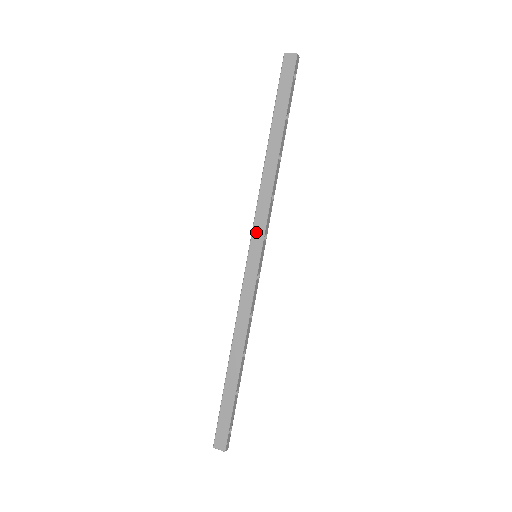
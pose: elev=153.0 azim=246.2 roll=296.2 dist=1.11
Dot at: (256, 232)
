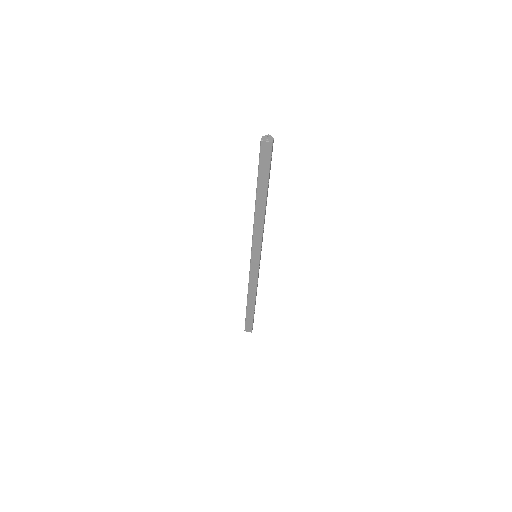
Dot at: (255, 248)
